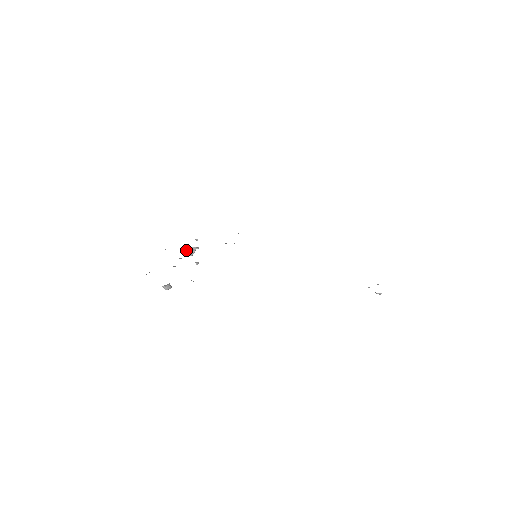
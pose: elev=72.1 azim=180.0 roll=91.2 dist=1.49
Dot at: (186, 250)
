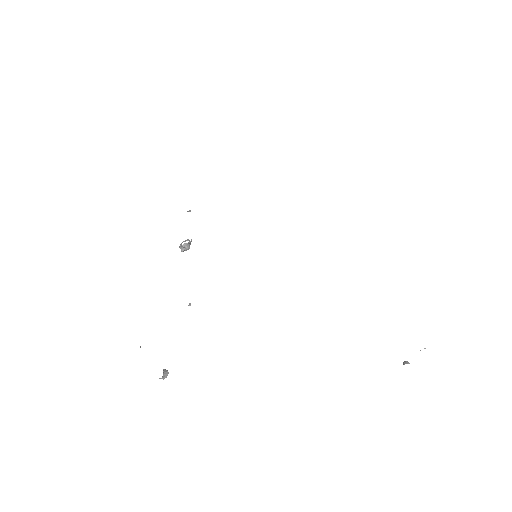
Dot at: occluded
